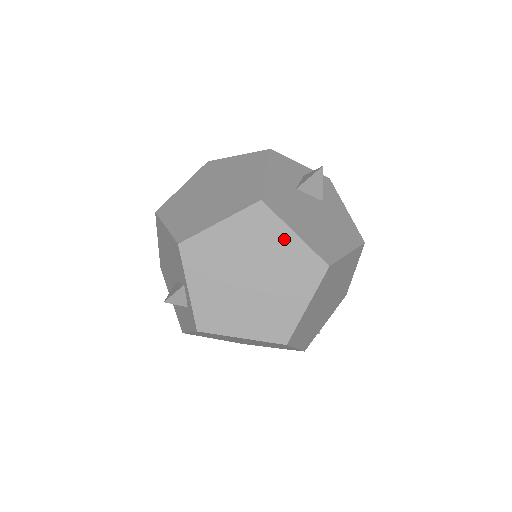
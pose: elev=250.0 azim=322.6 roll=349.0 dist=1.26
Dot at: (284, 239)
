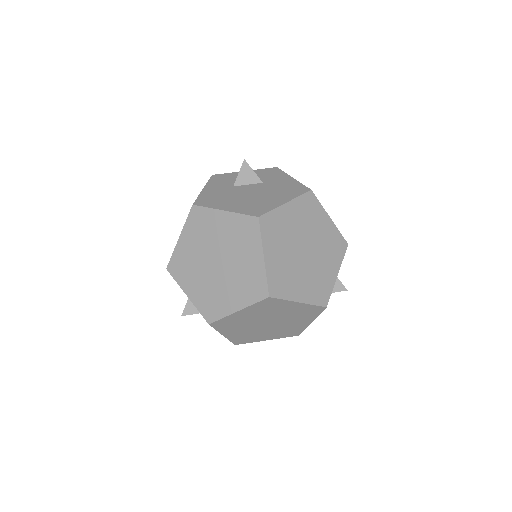
Dot at: (220, 220)
